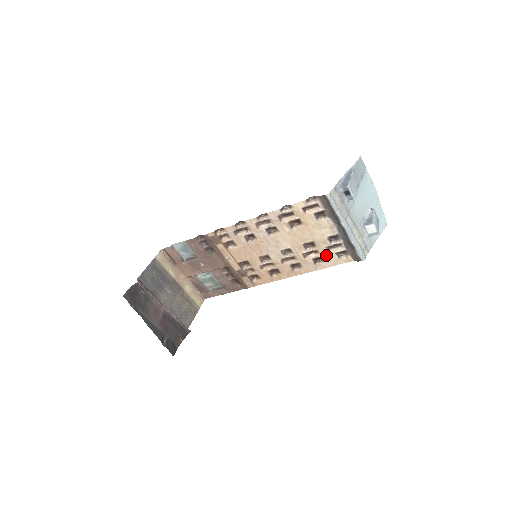
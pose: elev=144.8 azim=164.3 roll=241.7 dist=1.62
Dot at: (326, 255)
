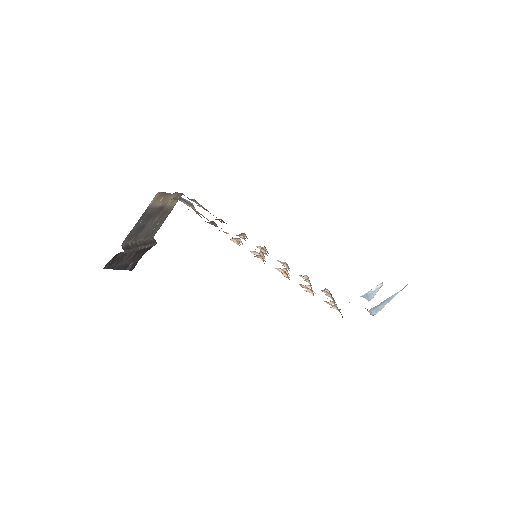
Dot at: occluded
